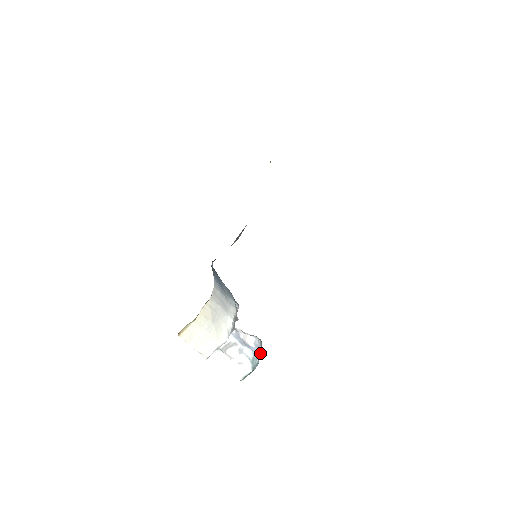
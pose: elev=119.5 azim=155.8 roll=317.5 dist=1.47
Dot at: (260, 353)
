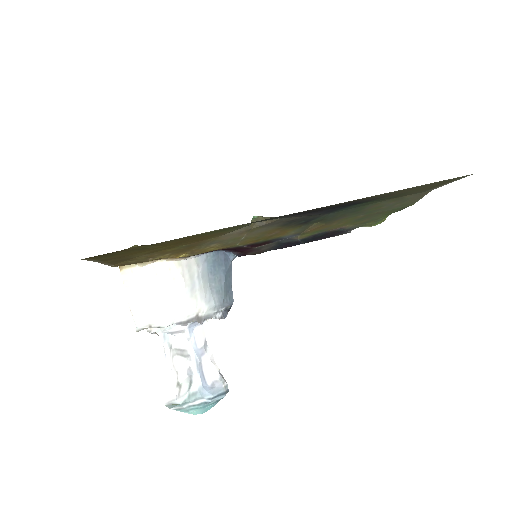
Dot at: (209, 398)
